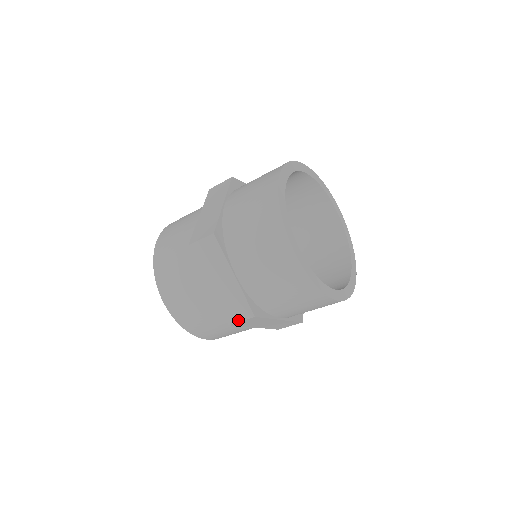
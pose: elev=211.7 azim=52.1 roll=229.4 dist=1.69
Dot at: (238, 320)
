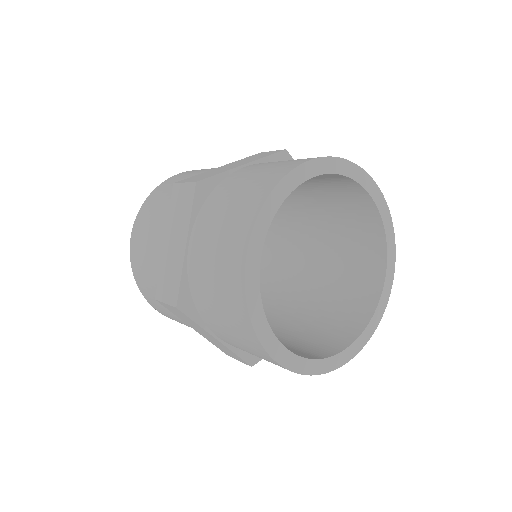
Dot at: occluded
